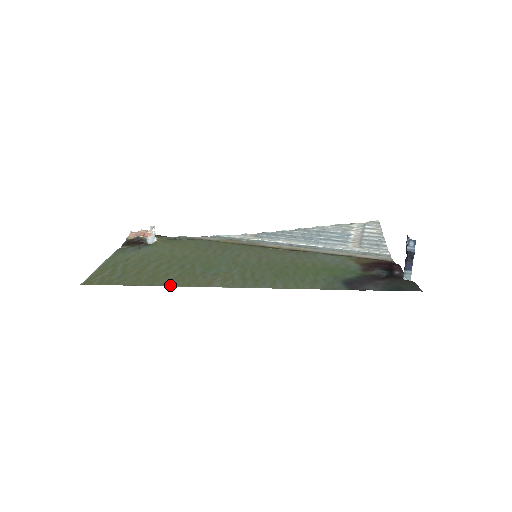
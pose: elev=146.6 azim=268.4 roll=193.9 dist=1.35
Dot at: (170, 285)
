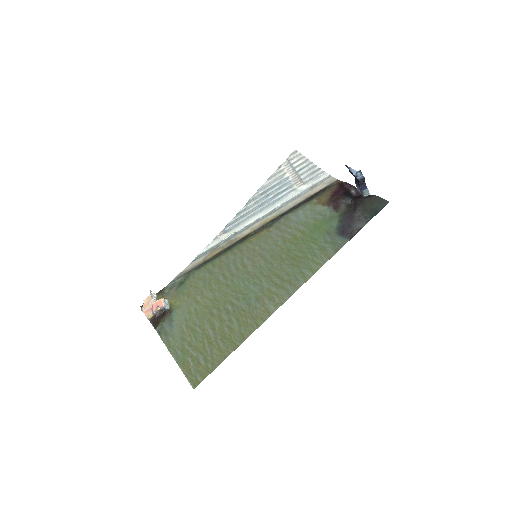
Dot at: (247, 336)
